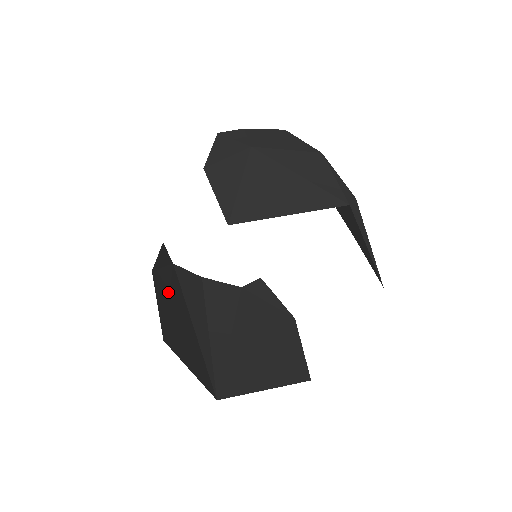
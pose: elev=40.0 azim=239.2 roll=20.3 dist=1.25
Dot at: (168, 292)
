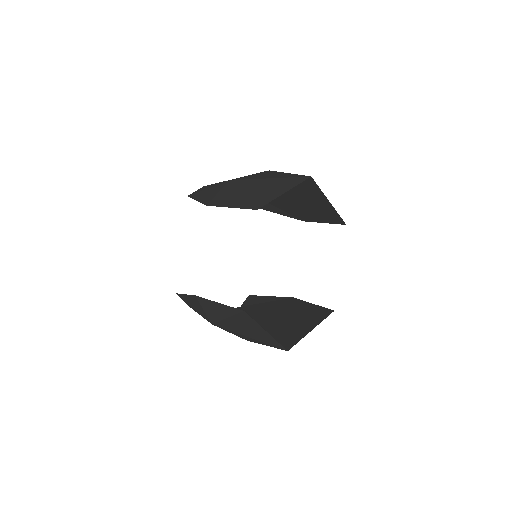
Dot at: occluded
